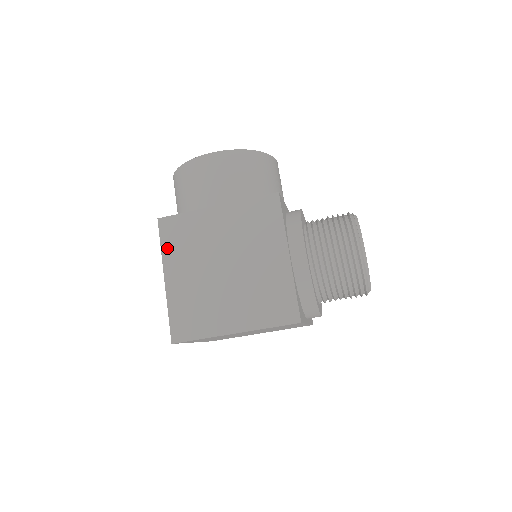
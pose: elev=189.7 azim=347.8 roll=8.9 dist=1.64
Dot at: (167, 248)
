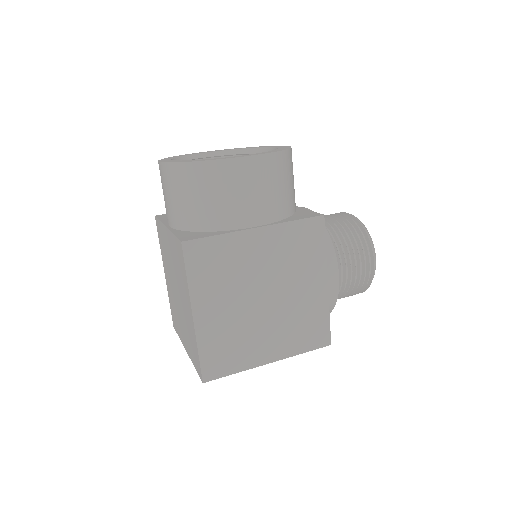
Dot at: (195, 279)
